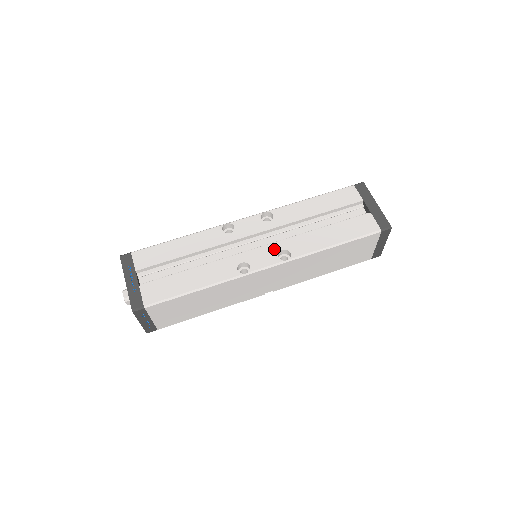
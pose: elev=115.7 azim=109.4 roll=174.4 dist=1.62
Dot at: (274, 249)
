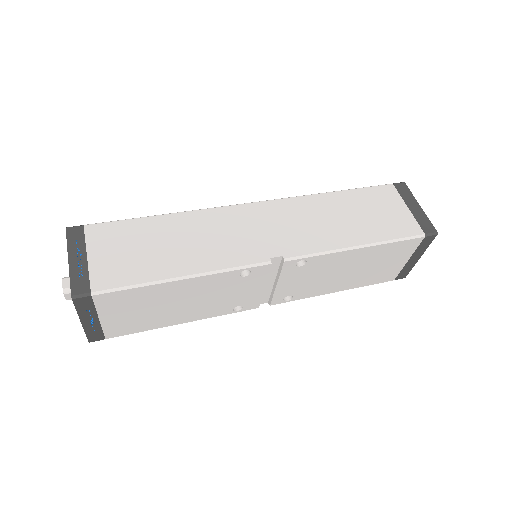
Dot at: occluded
